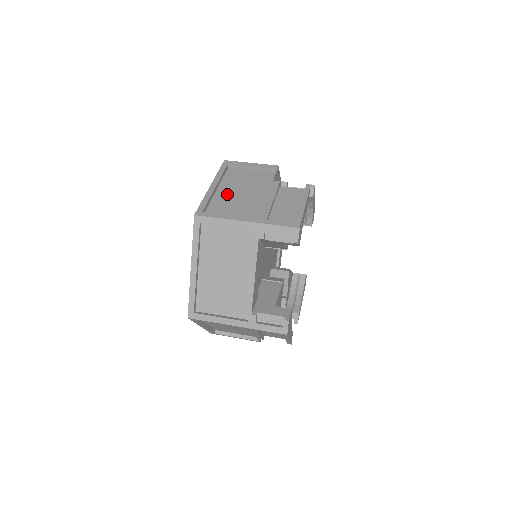
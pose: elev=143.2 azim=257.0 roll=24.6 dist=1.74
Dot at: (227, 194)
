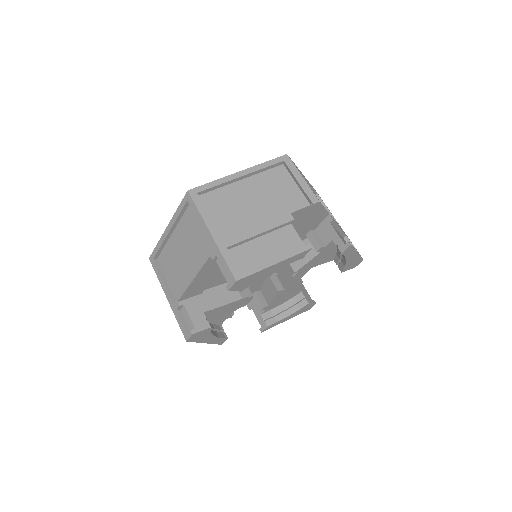
Dot at: (242, 191)
